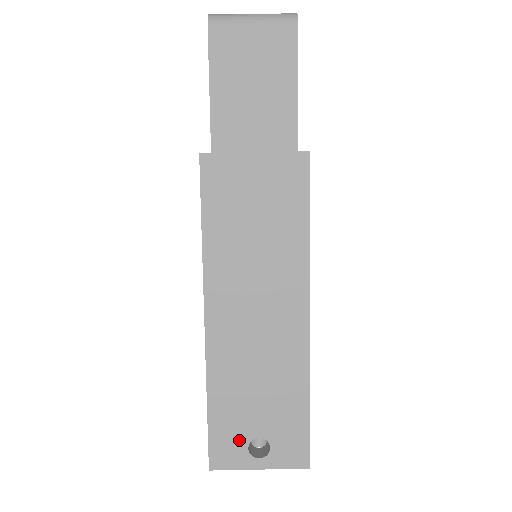
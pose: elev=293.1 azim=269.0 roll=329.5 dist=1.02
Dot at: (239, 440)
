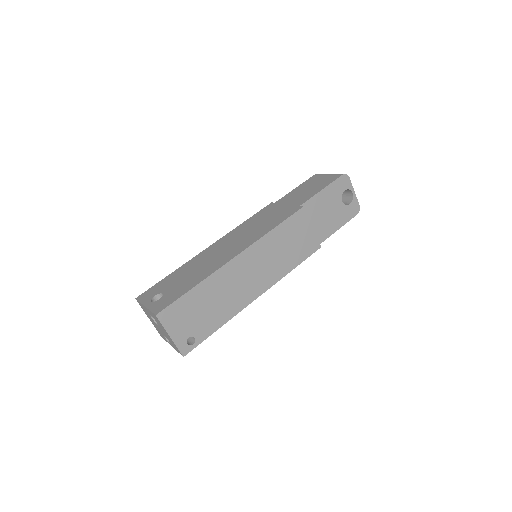
Dot at: (157, 292)
